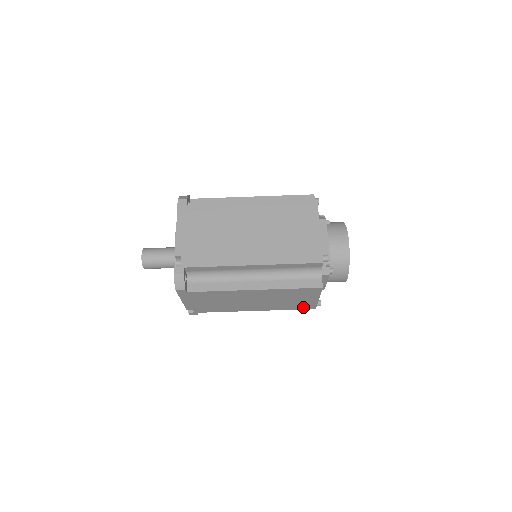
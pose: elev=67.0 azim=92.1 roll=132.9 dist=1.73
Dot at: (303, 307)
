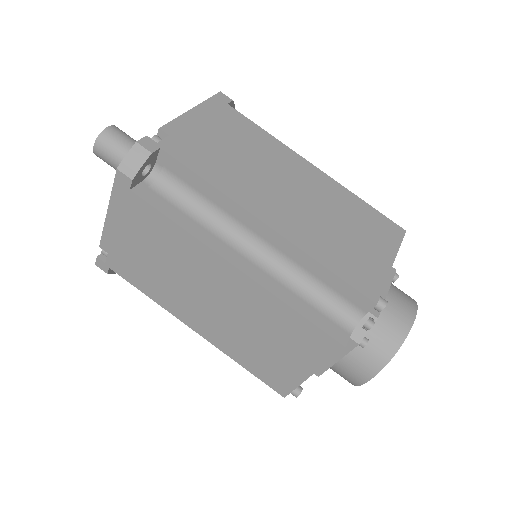
Dot at: (270, 378)
